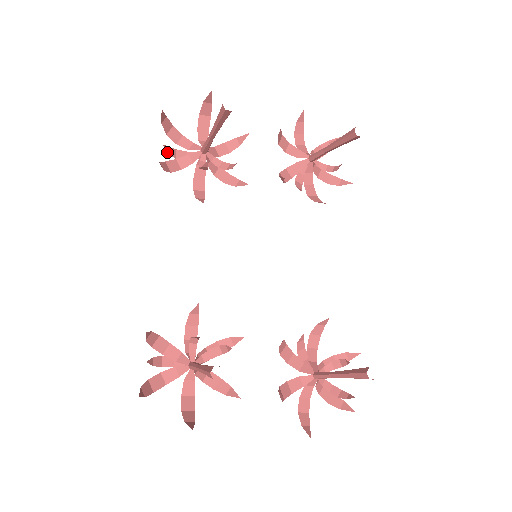
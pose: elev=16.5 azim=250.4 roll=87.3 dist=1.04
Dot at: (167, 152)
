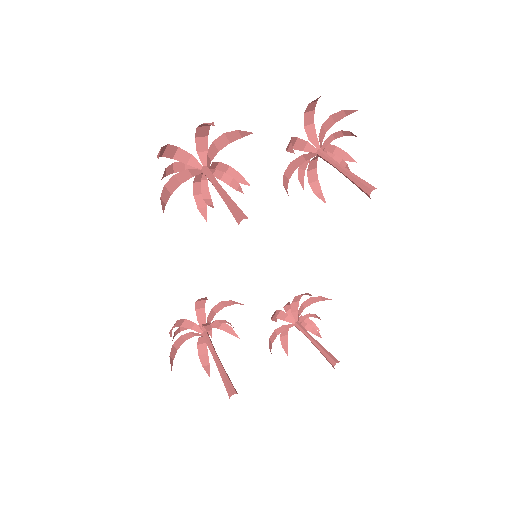
Dot at: (165, 176)
